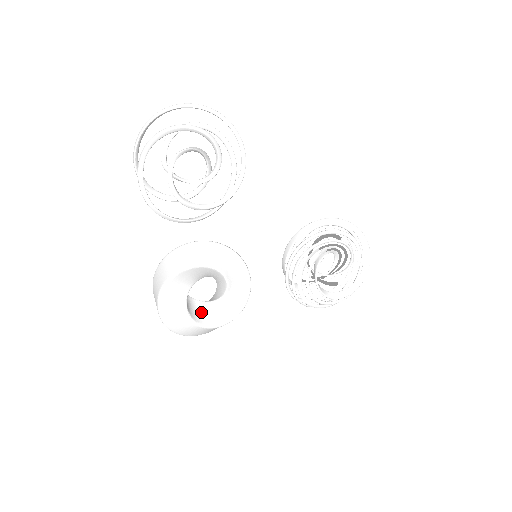
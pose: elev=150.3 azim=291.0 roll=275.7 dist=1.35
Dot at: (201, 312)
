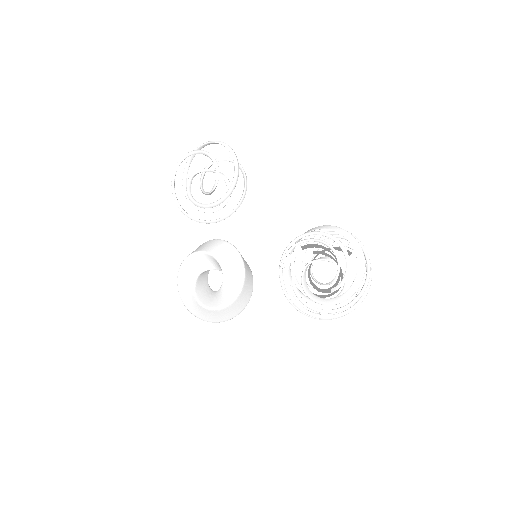
Dot at: (208, 297)
